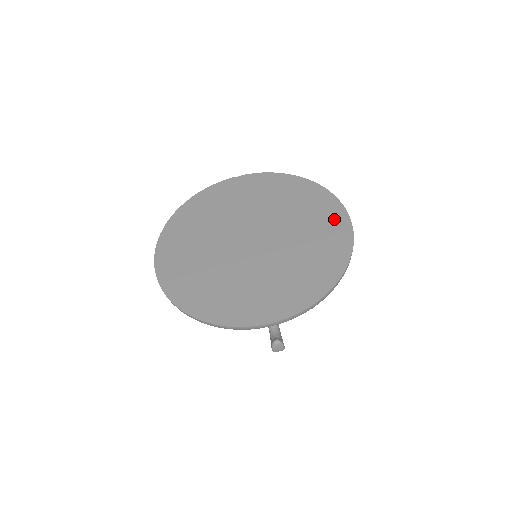
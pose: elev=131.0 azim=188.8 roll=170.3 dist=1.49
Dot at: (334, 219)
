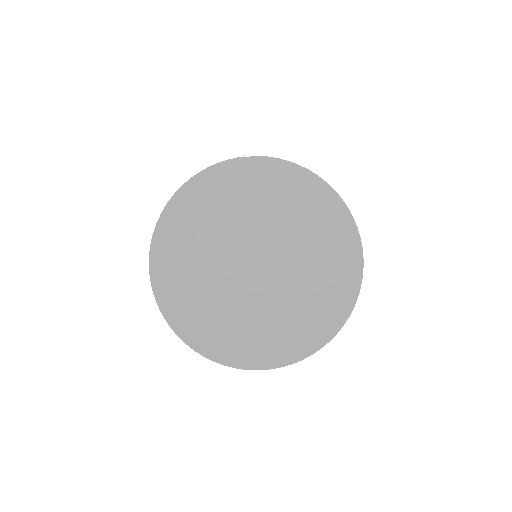
Dot at: (347, 257)
